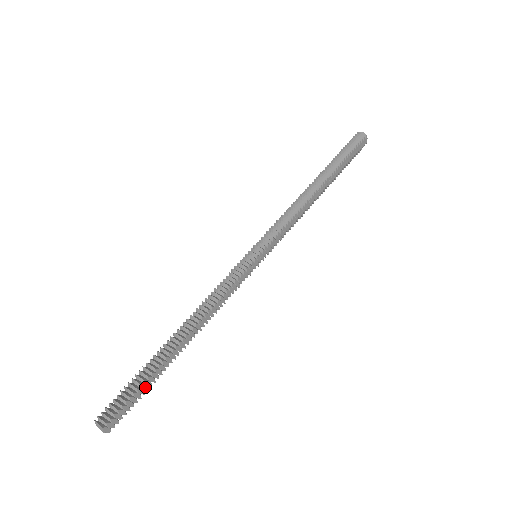
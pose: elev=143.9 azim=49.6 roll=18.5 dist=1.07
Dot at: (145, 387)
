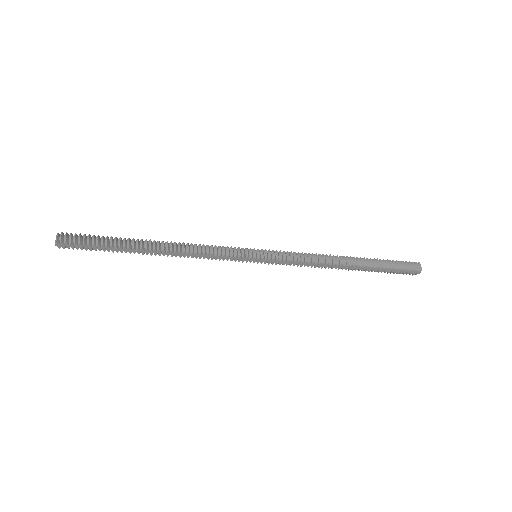
Dot at: (104, 249)
